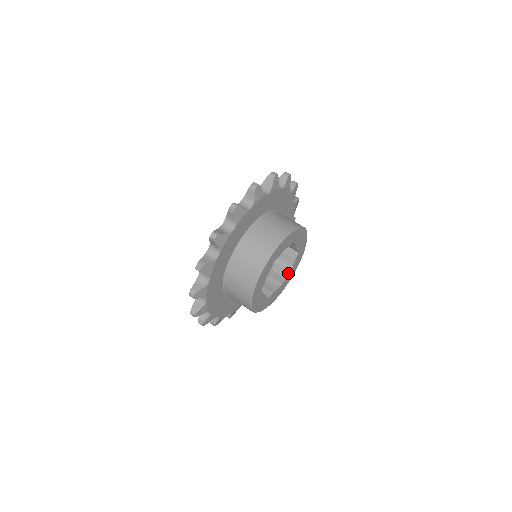
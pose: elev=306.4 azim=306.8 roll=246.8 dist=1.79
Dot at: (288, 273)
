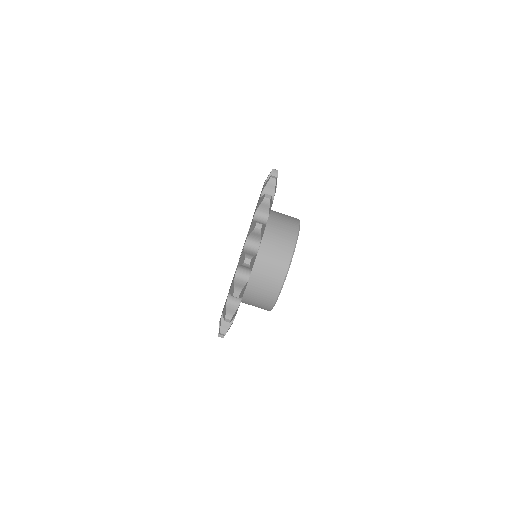
Dot at: occluded
